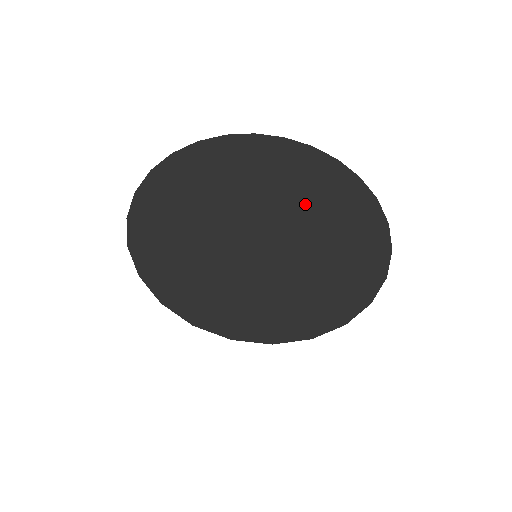
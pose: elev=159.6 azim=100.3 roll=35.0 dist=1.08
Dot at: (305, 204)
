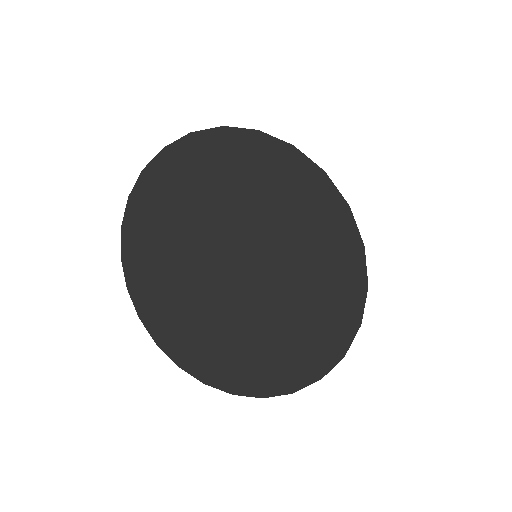
Dot at: (278, 264)
